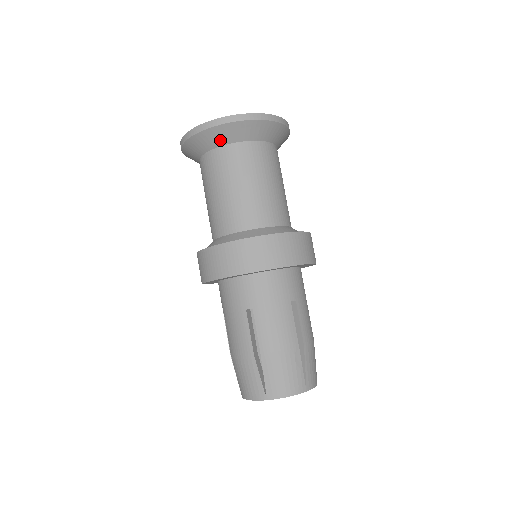
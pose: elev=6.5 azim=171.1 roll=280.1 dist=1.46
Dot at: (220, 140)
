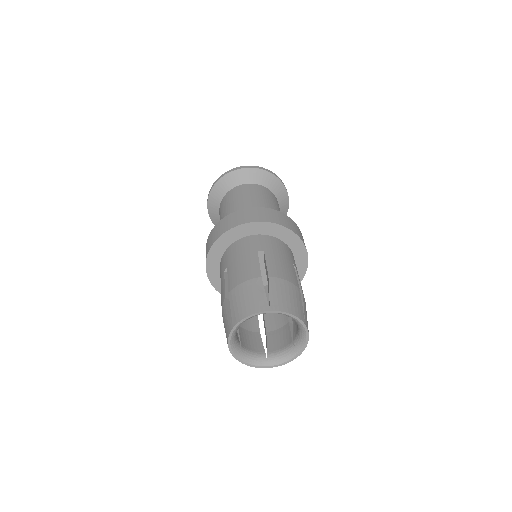
Dot at: (220, 194)
